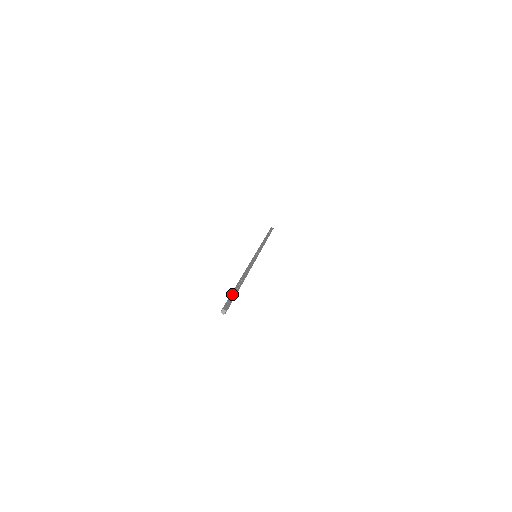
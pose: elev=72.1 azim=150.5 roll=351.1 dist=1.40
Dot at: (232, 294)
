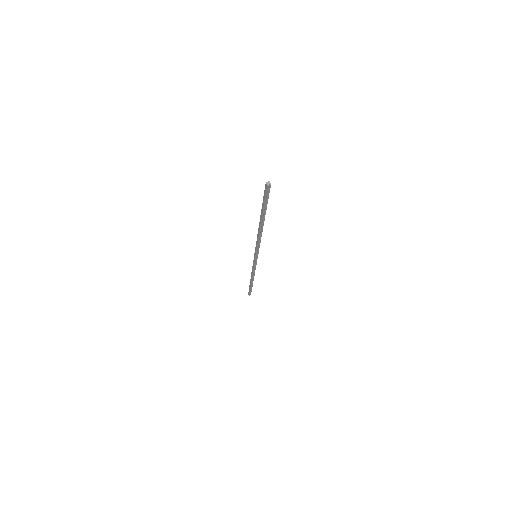
Dot at: (266, 200)
